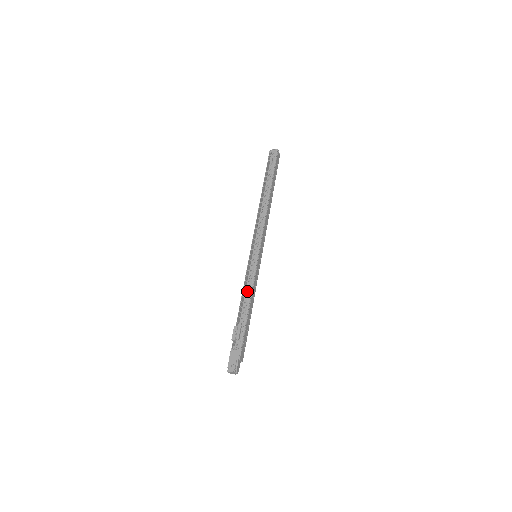
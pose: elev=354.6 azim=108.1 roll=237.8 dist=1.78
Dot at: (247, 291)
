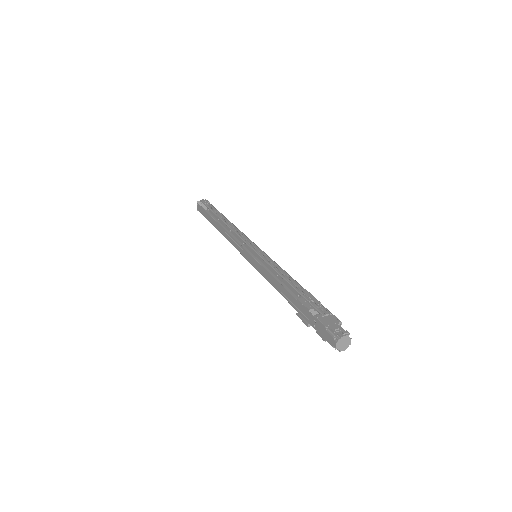
Dot at: (280, 272)
